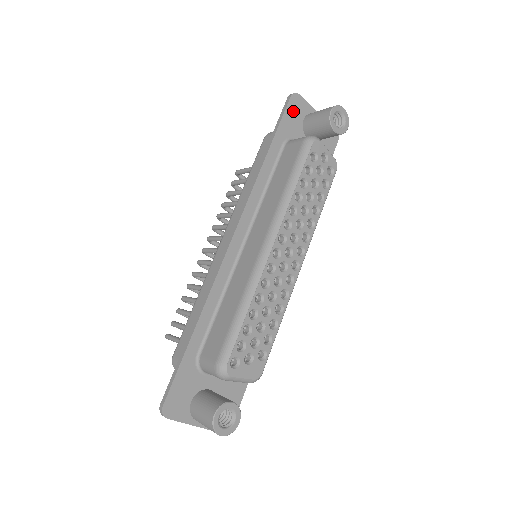
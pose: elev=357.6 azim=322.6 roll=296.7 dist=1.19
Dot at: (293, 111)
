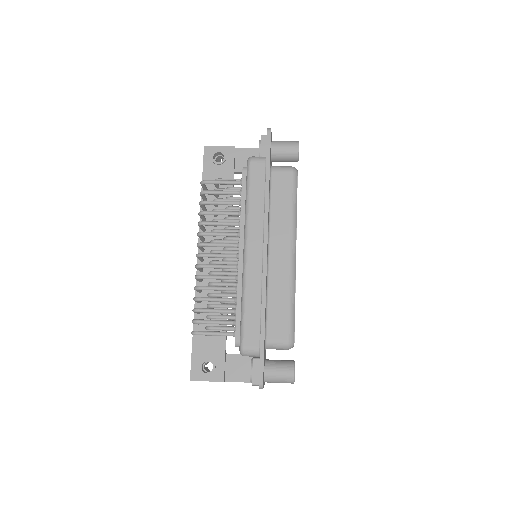
Dot at: occluded
